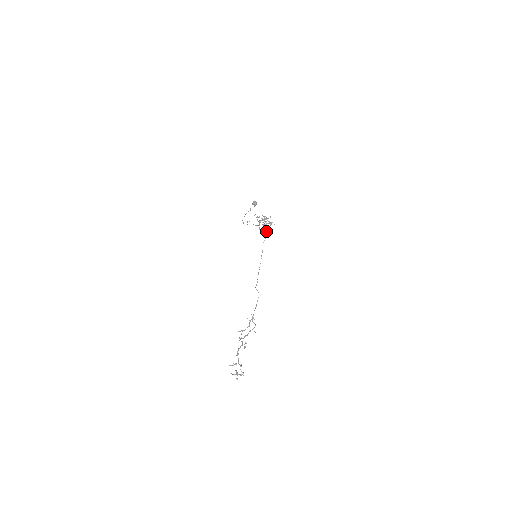
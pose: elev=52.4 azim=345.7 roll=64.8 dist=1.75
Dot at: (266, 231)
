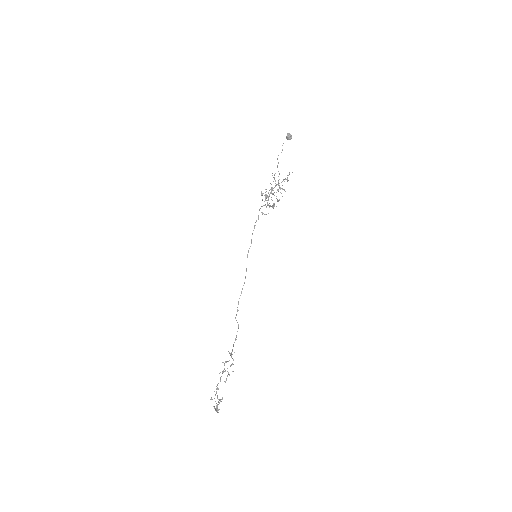
Dot at: occluded
